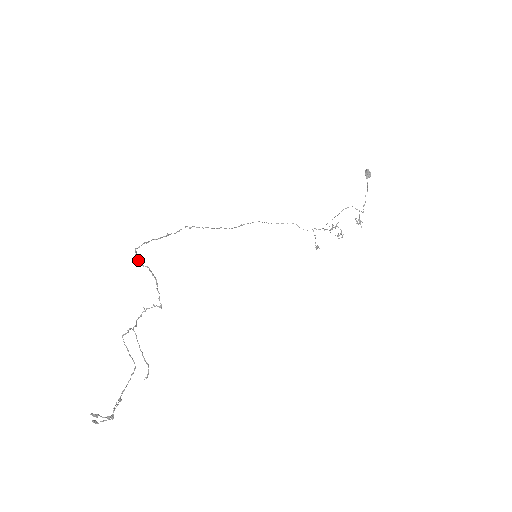
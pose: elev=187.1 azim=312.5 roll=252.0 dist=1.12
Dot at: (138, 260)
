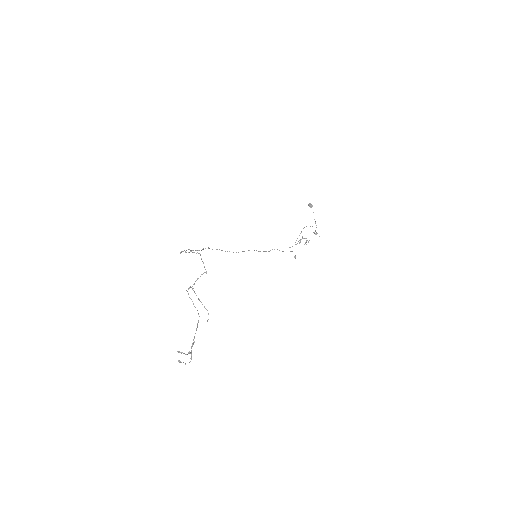
Dot at: (185, 252)
